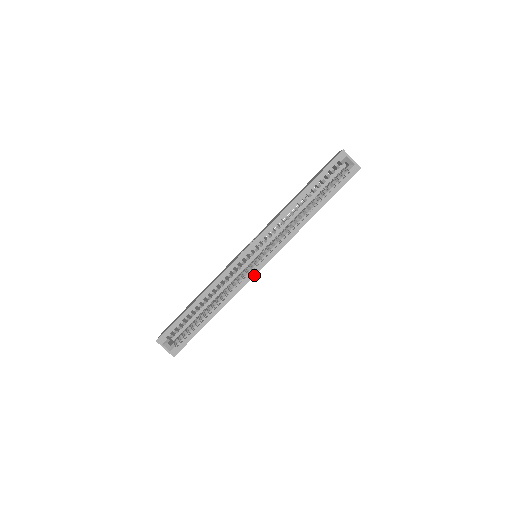
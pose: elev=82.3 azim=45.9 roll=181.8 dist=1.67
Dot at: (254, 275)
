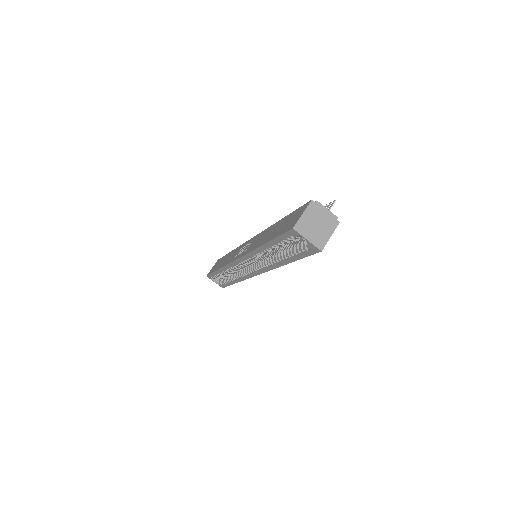
Dot at: (252, 276)
